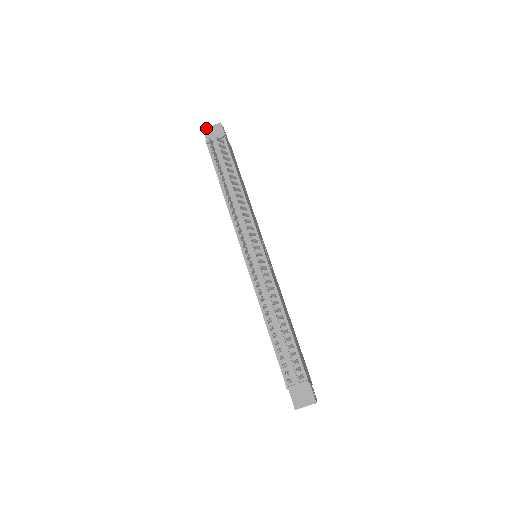
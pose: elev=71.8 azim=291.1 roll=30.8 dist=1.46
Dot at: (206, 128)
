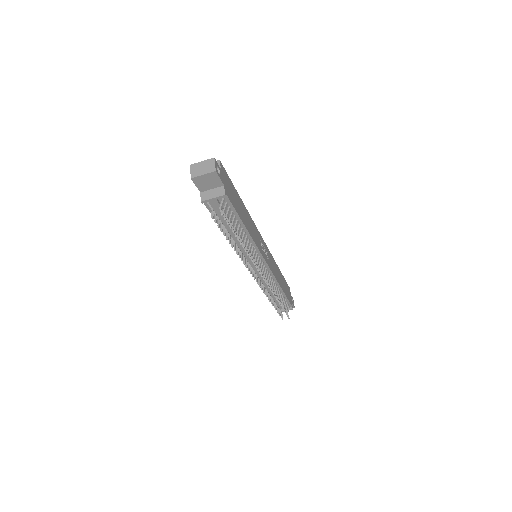
Dot at: (195, 177)
